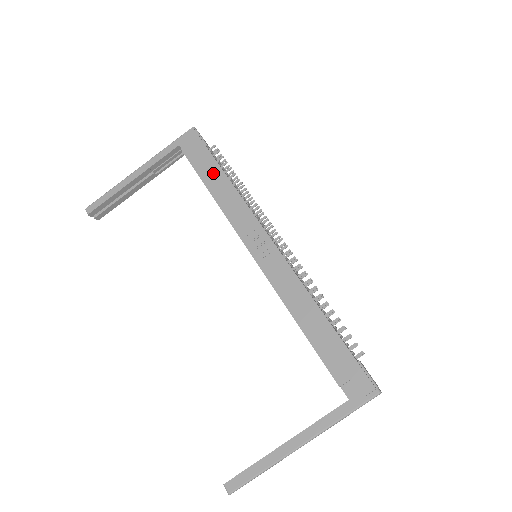
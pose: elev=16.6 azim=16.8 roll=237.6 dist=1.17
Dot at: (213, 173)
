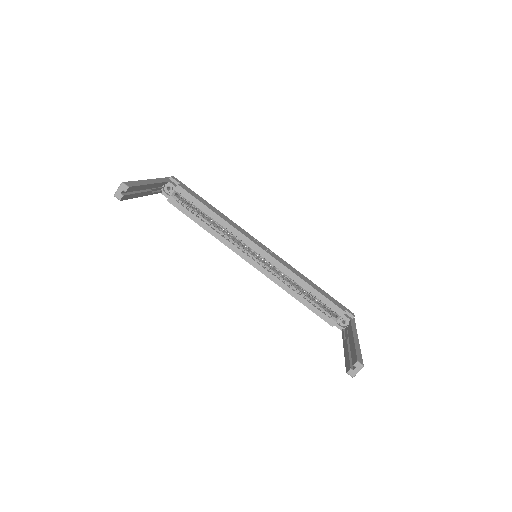
Dot at: (208, 204)
